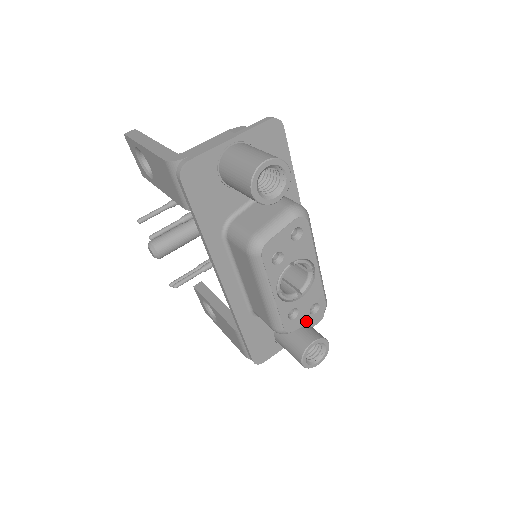
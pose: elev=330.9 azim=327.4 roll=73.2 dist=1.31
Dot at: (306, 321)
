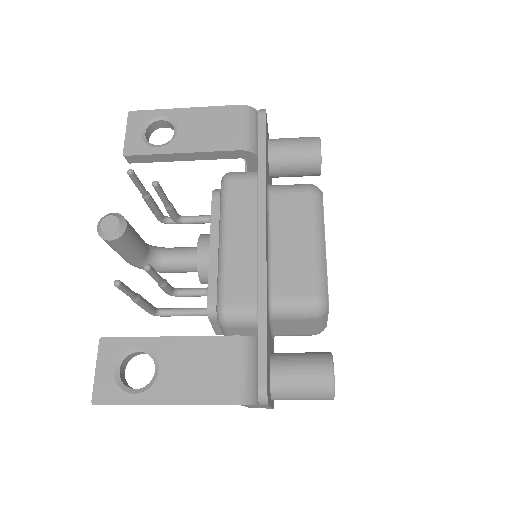
Dot at: occluded
